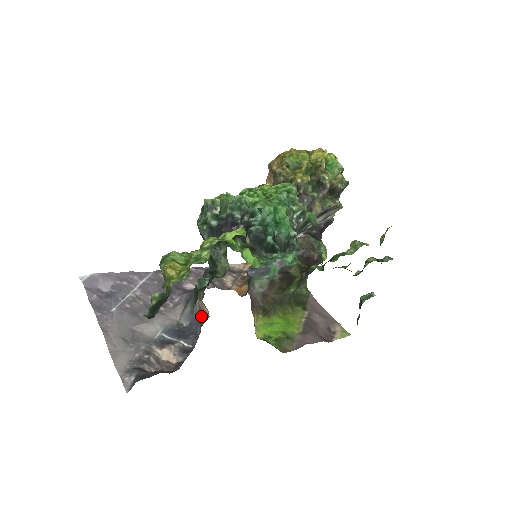
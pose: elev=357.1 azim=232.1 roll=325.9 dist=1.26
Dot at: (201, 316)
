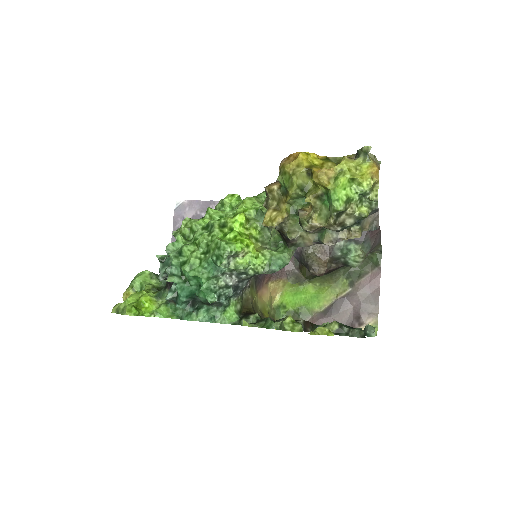
Dot at: occluded
